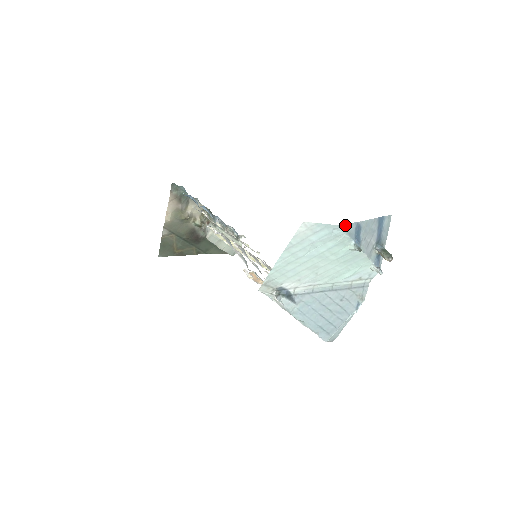
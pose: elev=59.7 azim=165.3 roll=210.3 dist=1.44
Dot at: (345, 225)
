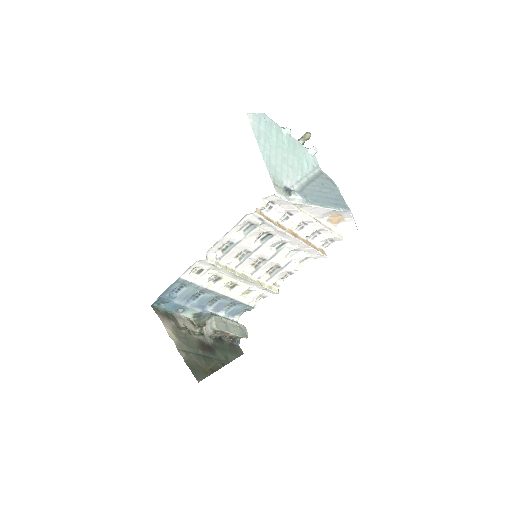
Dot at: (267, 116)
